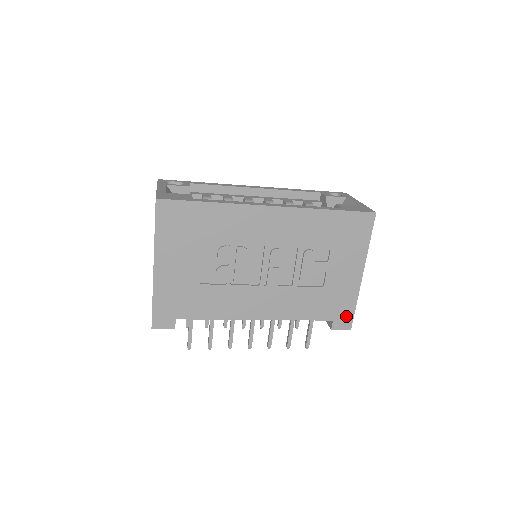
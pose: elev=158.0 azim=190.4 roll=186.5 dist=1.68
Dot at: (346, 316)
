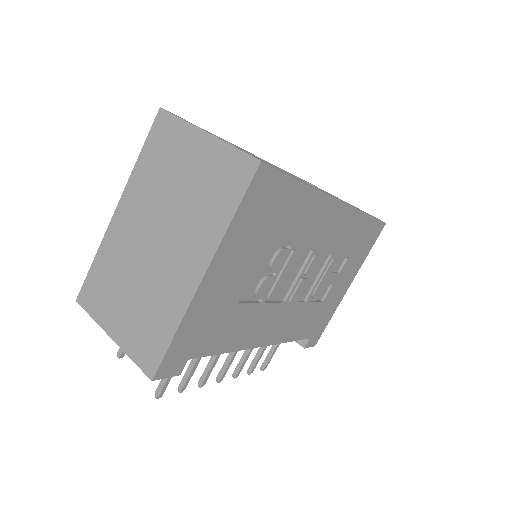
Dot at: (319, 332)
